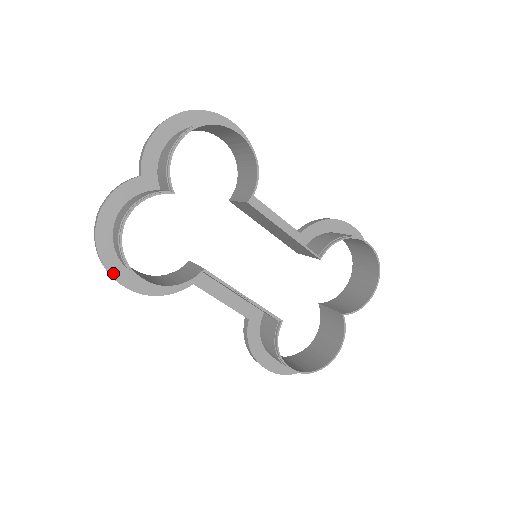
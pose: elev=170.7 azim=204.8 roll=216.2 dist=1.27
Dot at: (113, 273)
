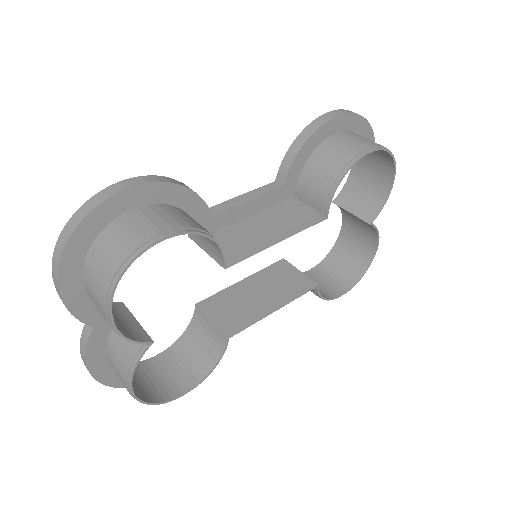
Dot at: occluded
